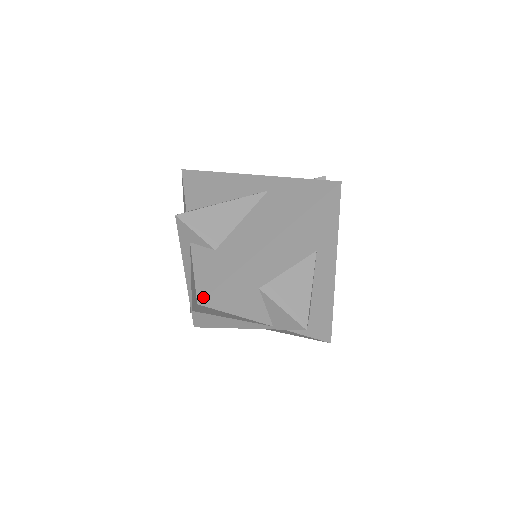
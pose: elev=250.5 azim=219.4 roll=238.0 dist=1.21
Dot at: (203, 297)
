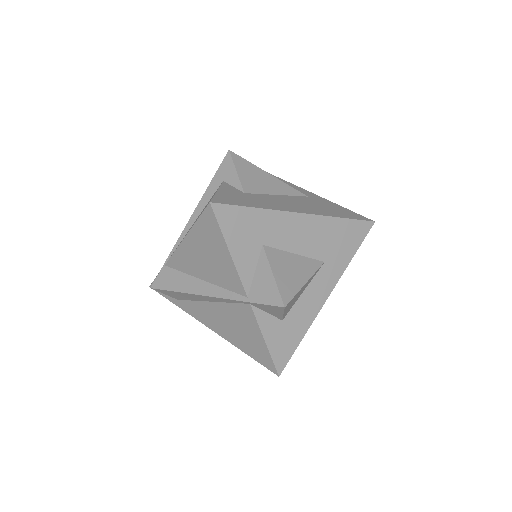
Dot at: (218, 202)
